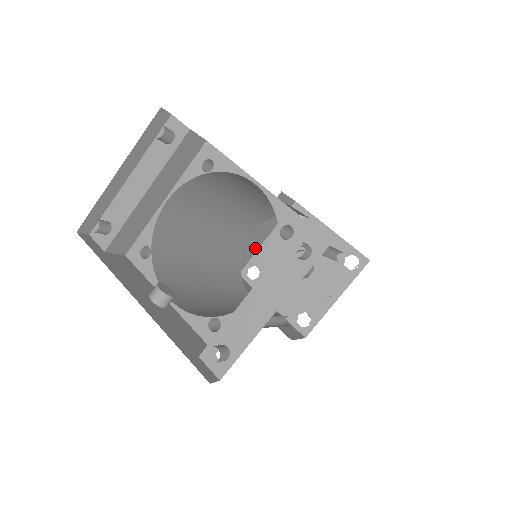
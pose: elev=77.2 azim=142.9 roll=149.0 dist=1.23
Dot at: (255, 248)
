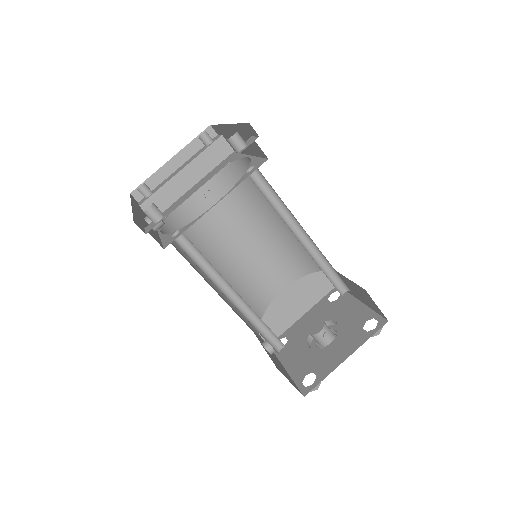
Dot at: (290, 320)
